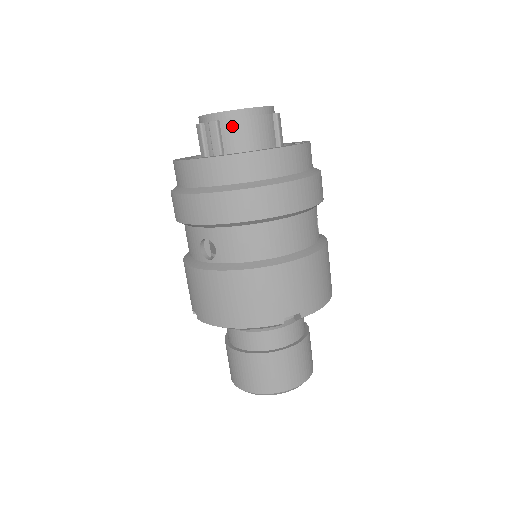
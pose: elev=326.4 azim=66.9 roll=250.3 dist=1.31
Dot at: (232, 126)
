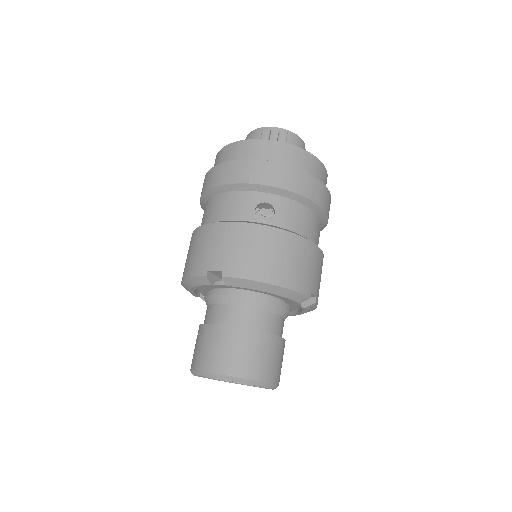
Dot at: (294, 143)
